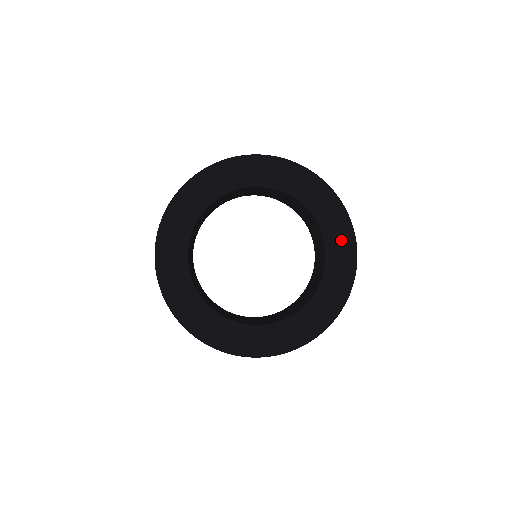
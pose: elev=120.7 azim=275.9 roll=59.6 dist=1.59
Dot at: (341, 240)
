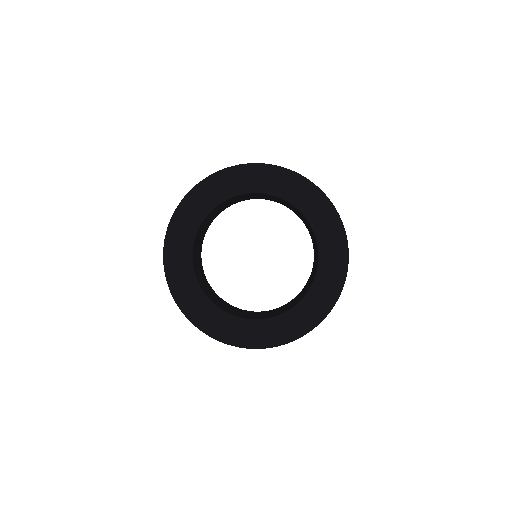
Dot at: (334, 250)
